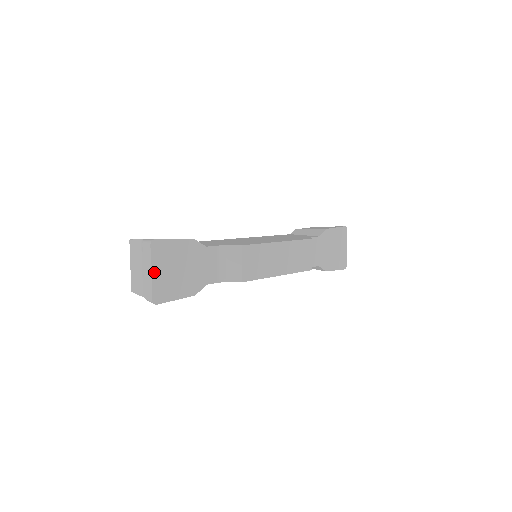
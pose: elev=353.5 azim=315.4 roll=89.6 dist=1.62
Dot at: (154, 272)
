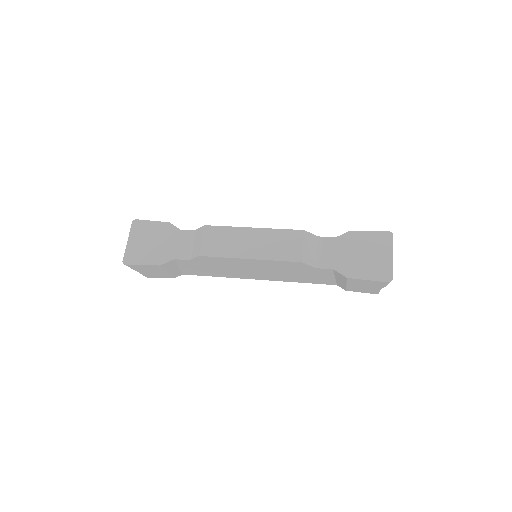
Dot at: (130, 241)
